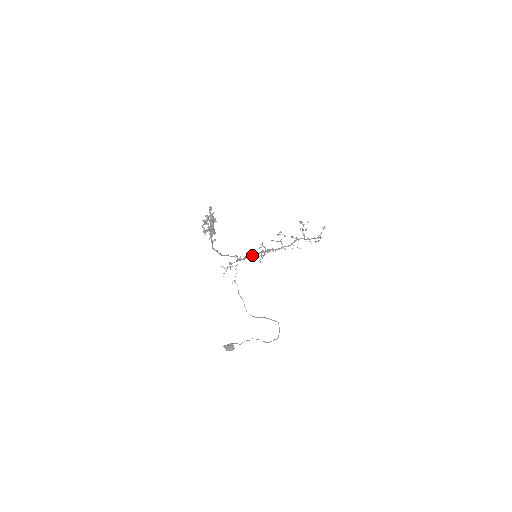
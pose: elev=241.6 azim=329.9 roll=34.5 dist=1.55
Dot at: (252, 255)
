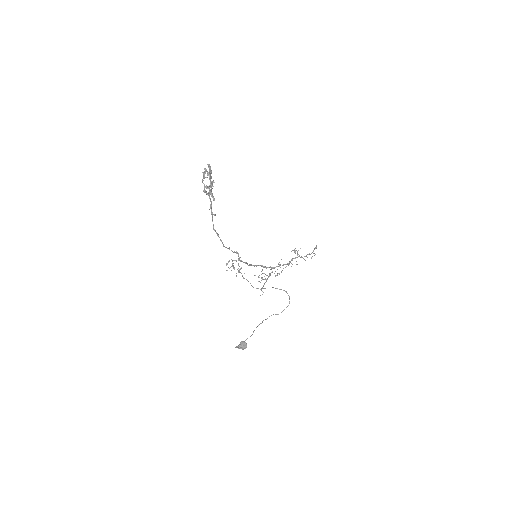
Dot at: (253, 265)
